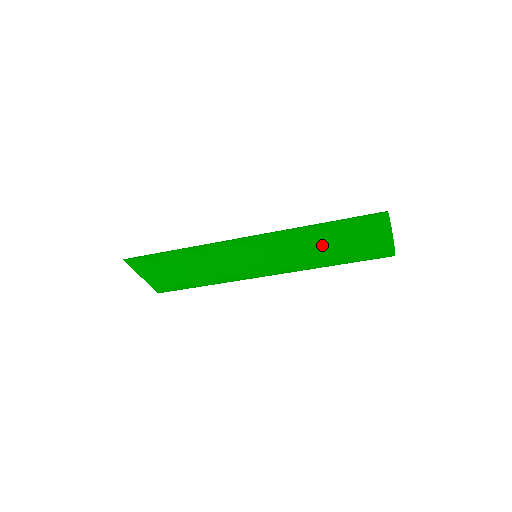
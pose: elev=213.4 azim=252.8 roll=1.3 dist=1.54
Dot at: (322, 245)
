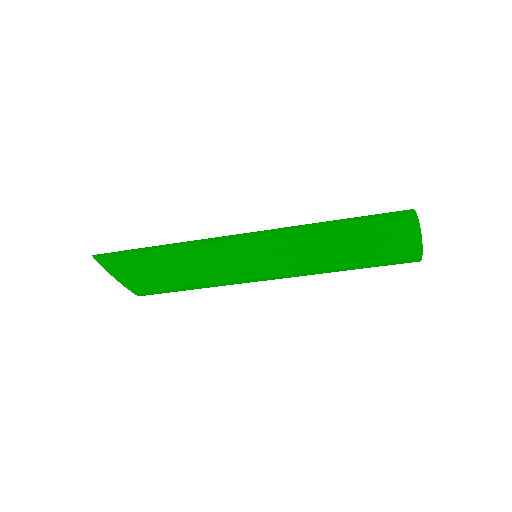
Dot at: (339, 252)
